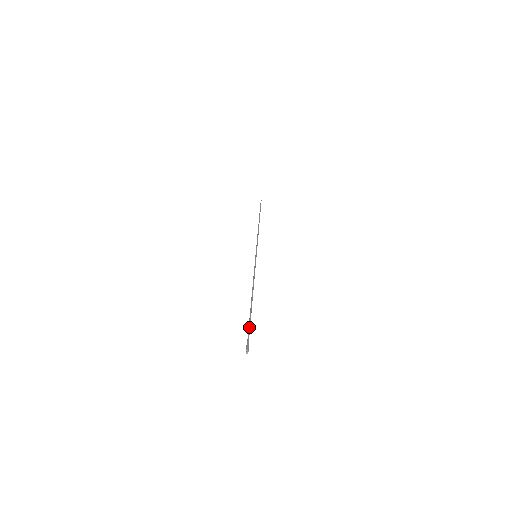
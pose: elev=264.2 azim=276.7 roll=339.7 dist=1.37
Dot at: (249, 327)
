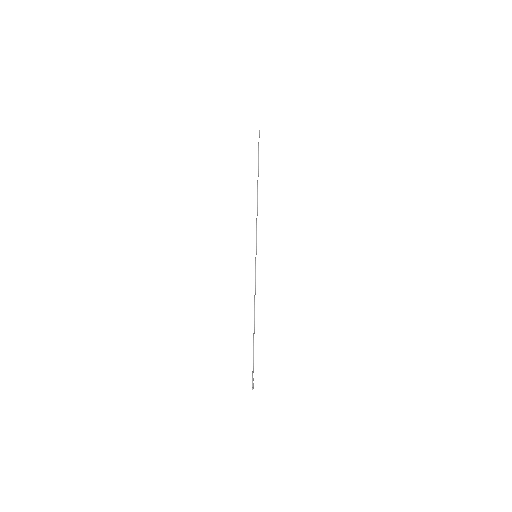
Dot at: (253, 362)
